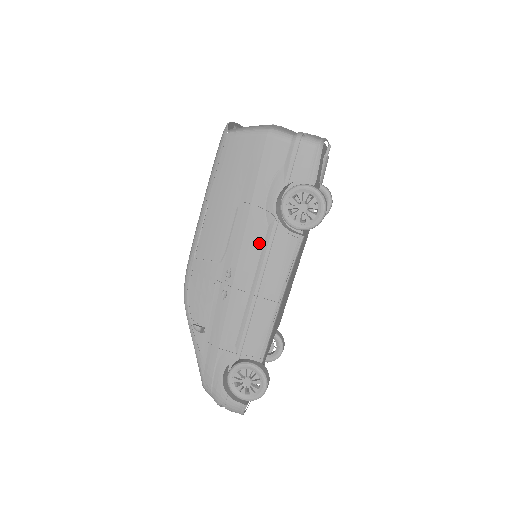
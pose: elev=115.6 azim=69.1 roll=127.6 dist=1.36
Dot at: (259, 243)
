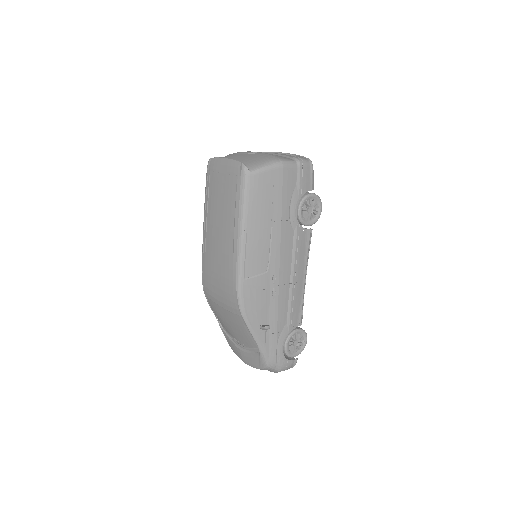
Dot at: (290, 246)
